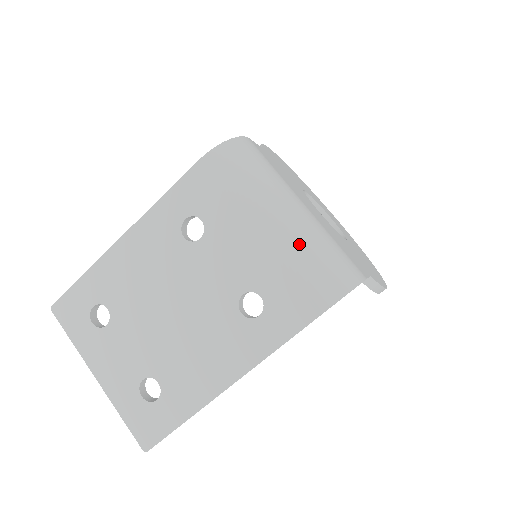
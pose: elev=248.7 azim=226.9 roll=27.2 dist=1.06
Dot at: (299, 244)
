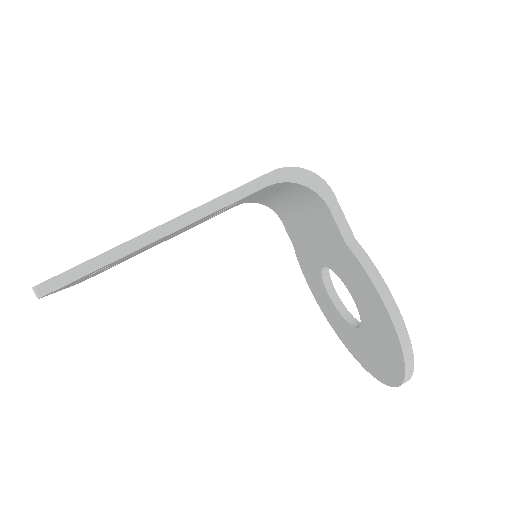
Dot at: occluded
